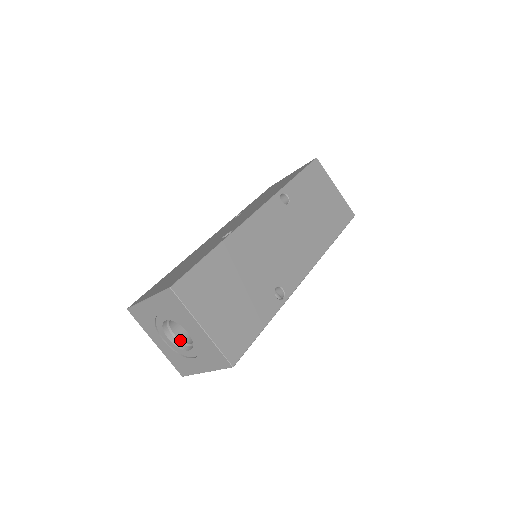
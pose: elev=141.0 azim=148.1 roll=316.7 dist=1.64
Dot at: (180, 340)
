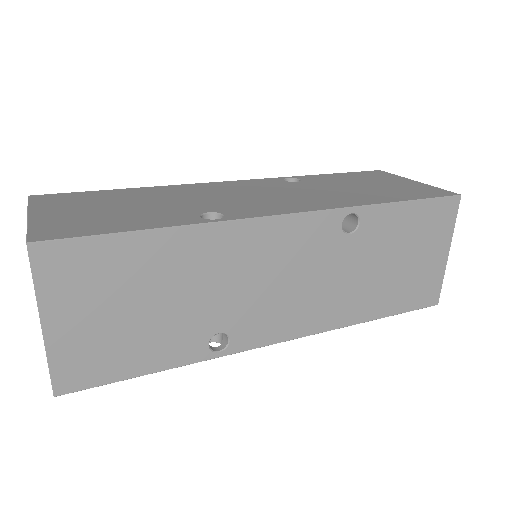
Dot at: occluded
